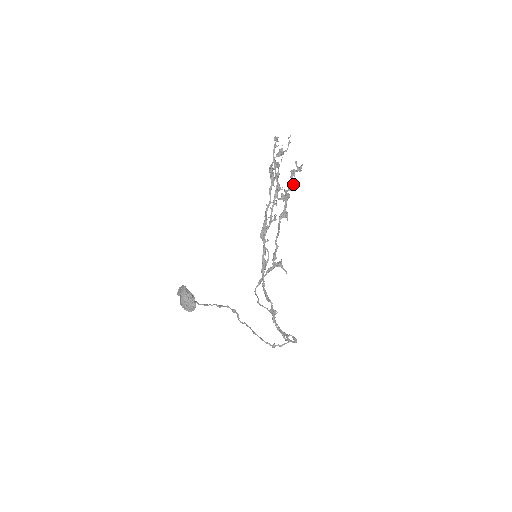
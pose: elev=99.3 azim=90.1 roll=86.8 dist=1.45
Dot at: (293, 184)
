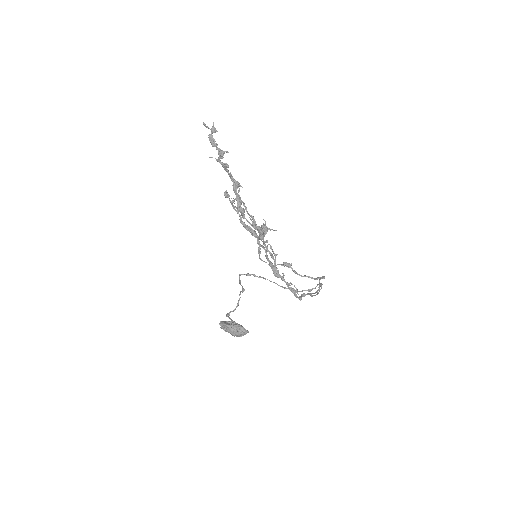
Dot at: (220, 150)
